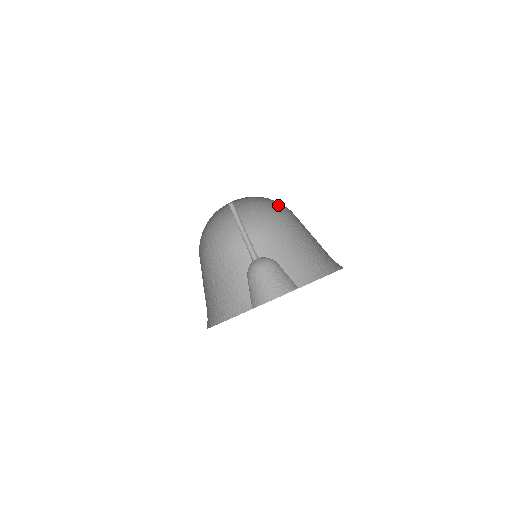
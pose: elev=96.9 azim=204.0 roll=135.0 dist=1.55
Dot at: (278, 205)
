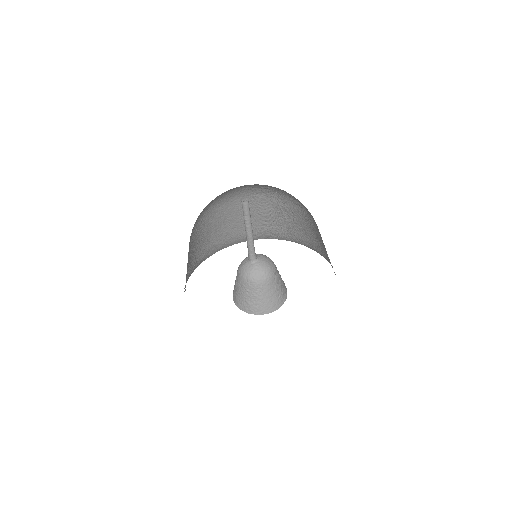
Dot at: occluded
